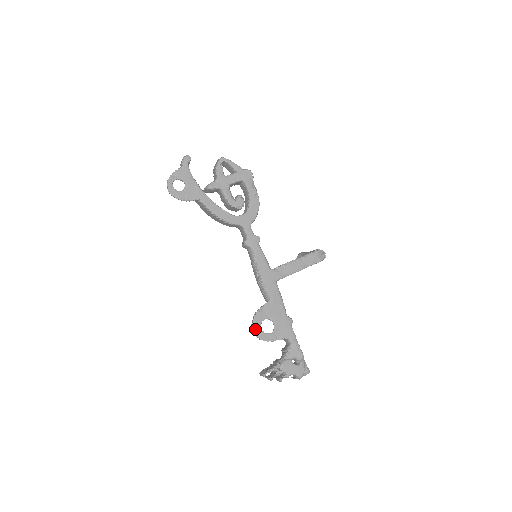
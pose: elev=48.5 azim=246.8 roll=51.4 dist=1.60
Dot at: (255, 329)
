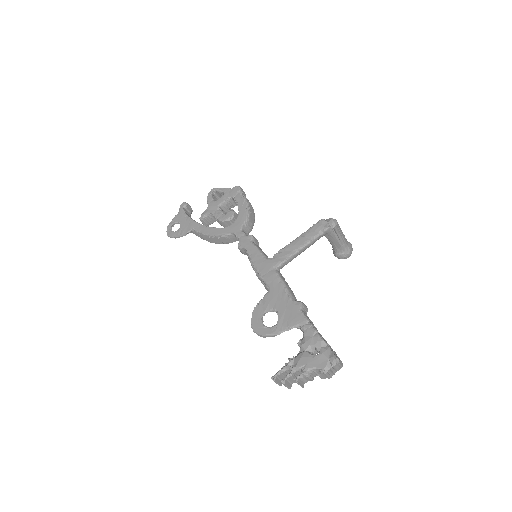
Dot at: (255, 326)
